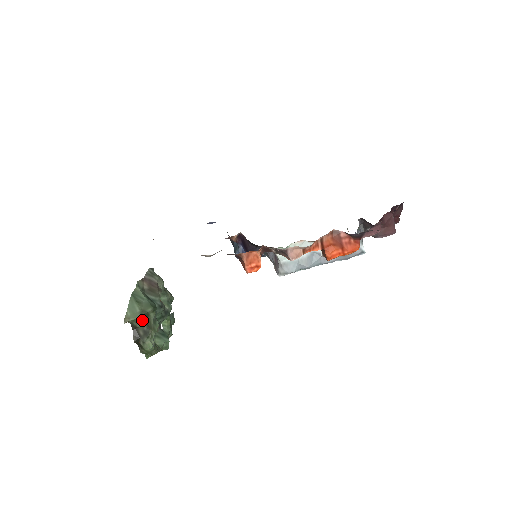
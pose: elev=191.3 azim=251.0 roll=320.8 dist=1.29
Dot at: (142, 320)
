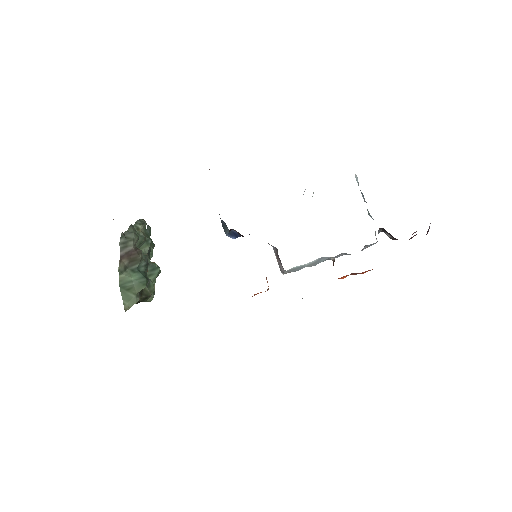
Dot at: occluded
